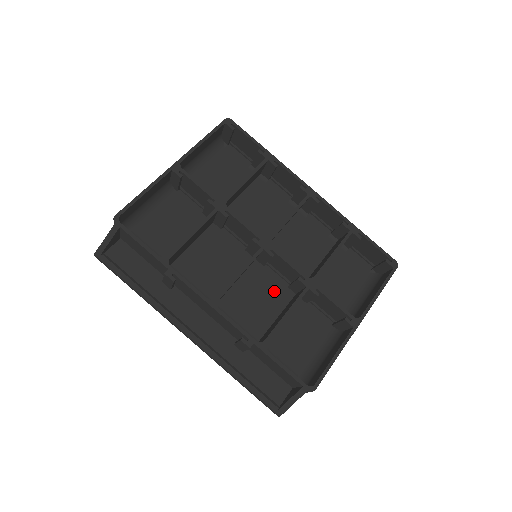
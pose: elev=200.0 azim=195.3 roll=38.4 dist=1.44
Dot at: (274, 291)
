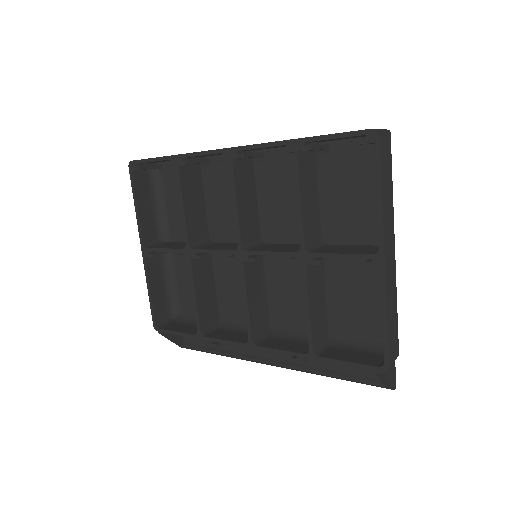
Dot at: (299, 270)
